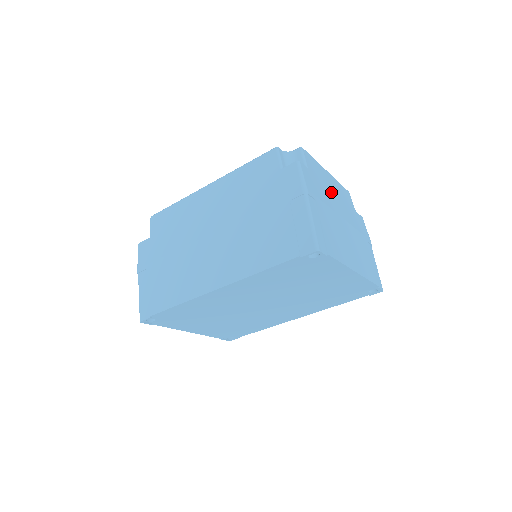
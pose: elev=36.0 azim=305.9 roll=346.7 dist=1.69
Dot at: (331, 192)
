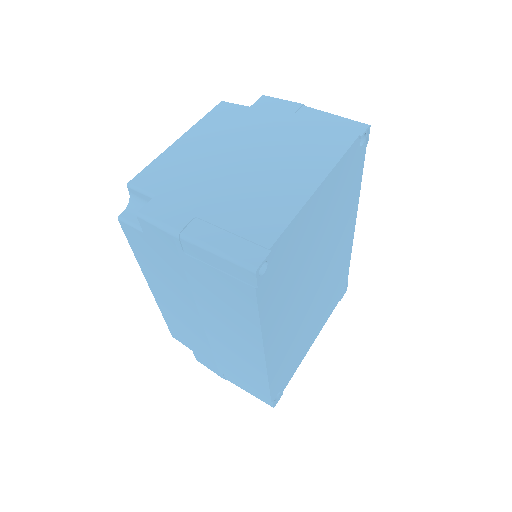
Dot at: (202, 158)
